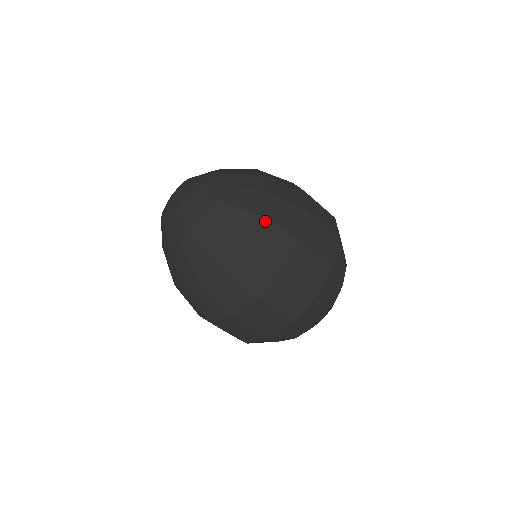
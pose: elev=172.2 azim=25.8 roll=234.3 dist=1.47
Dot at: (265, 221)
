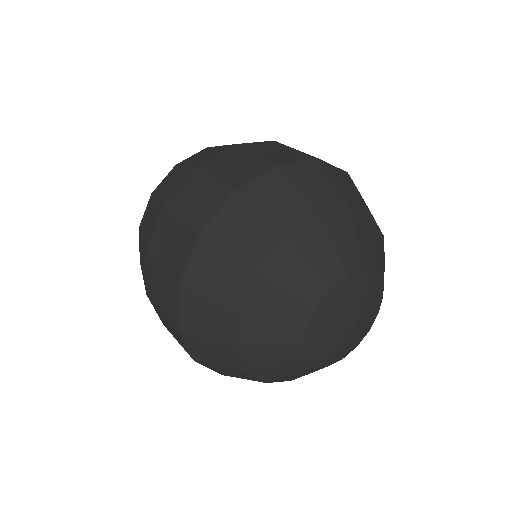
Dot at: (211, 148)
